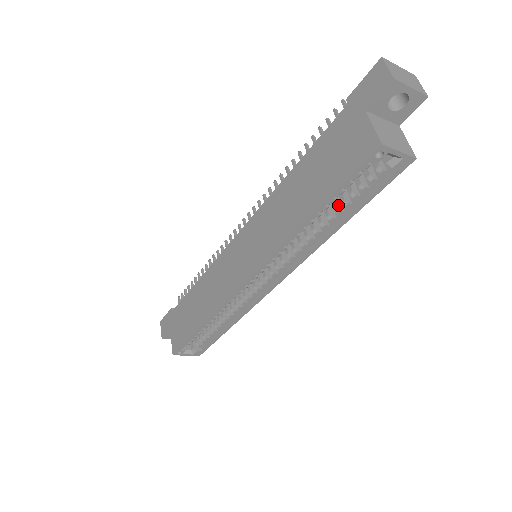
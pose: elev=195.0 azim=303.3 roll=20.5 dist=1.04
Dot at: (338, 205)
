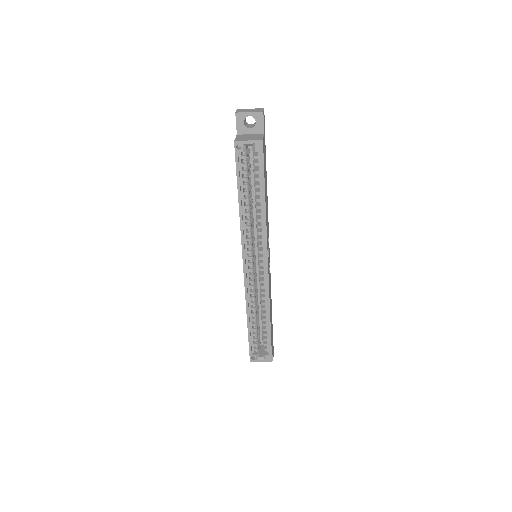
Dot at: (256, 191)
